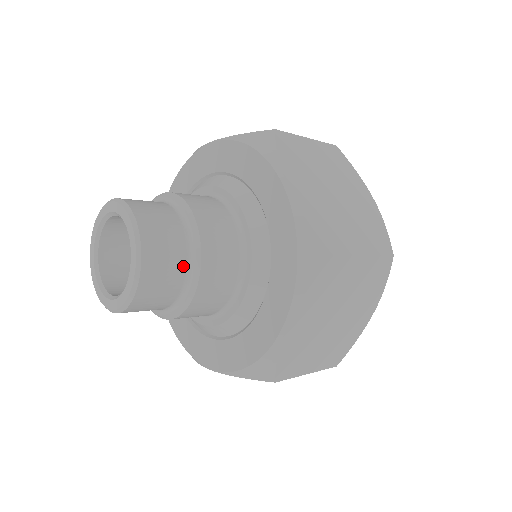
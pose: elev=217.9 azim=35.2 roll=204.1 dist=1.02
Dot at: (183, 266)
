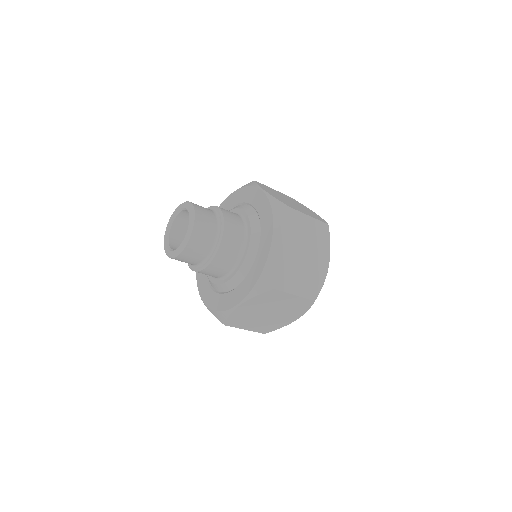
Dot at: (206, 253)
